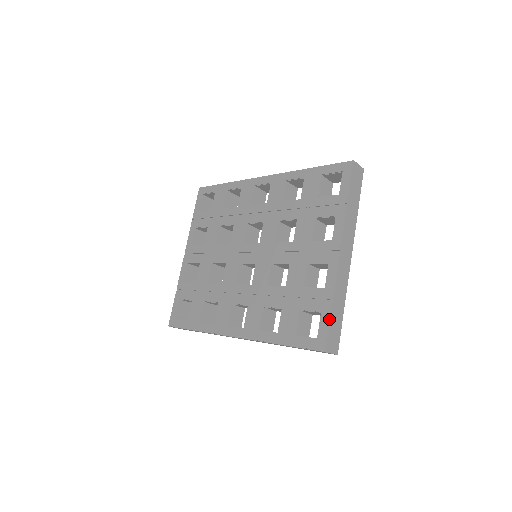
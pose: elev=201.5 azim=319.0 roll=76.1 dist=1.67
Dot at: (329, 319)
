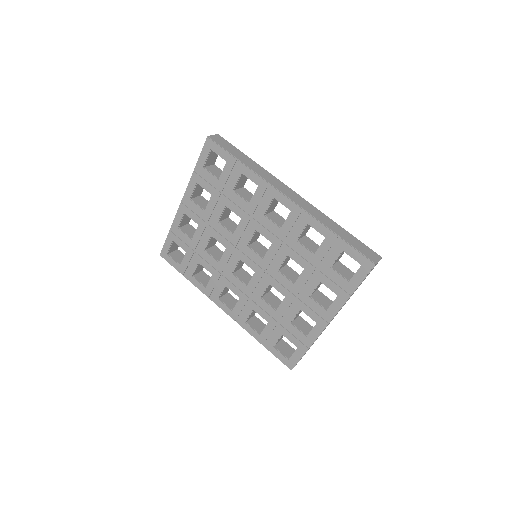
Dot at: (302, 356)
